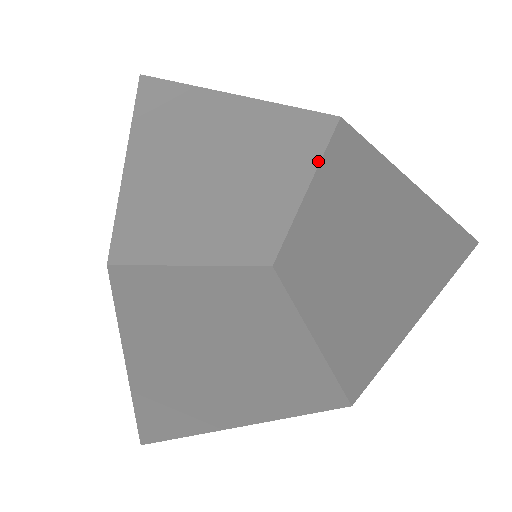
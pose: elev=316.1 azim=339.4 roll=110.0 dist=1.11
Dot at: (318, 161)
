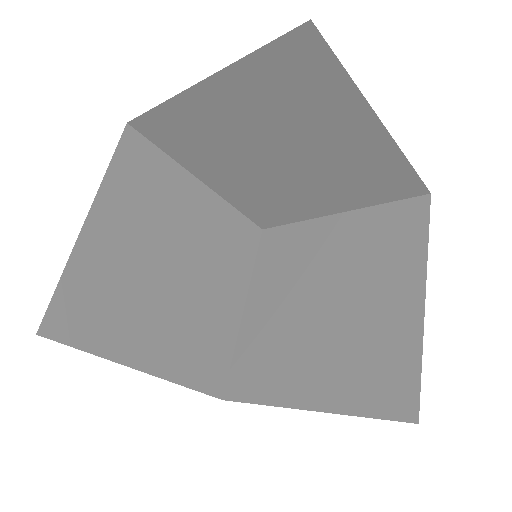
Dot at: (252, 267)
